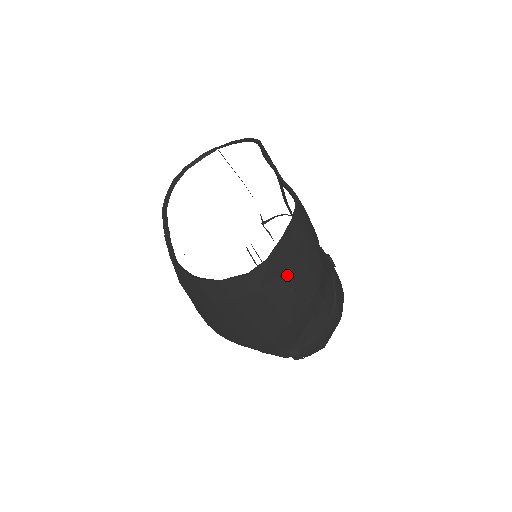
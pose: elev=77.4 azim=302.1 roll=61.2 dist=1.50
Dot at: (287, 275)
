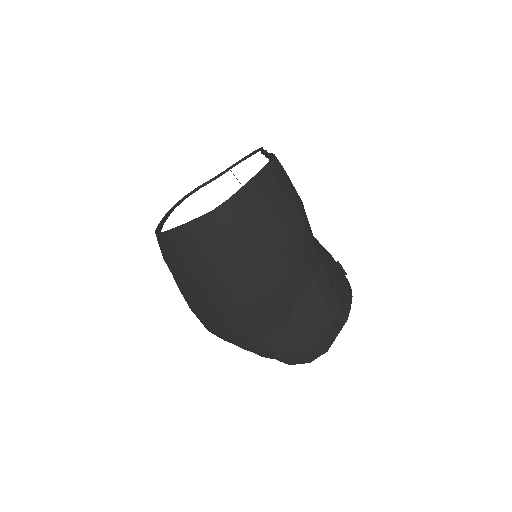
Dot at: (259, 224)
